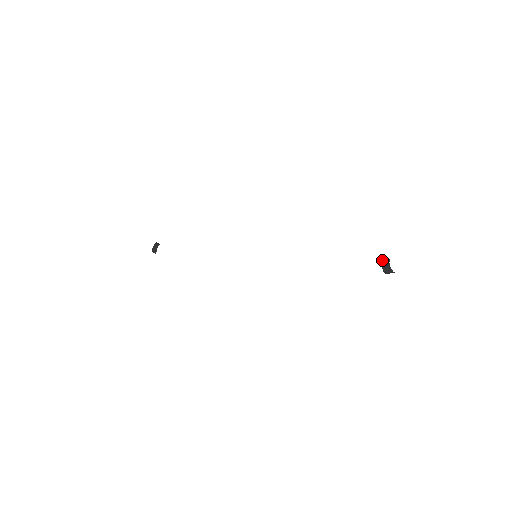
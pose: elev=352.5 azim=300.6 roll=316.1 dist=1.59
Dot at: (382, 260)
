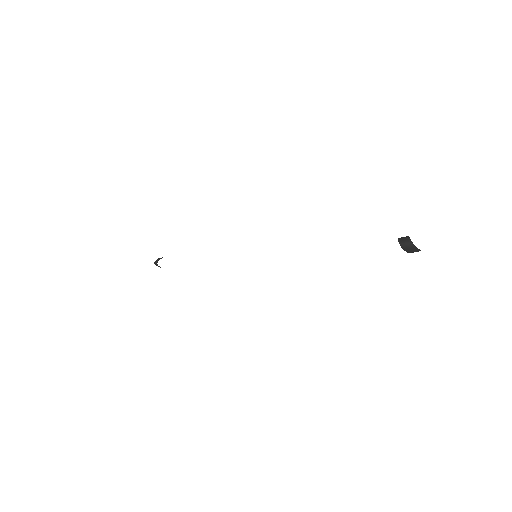
Dot at: occluded
